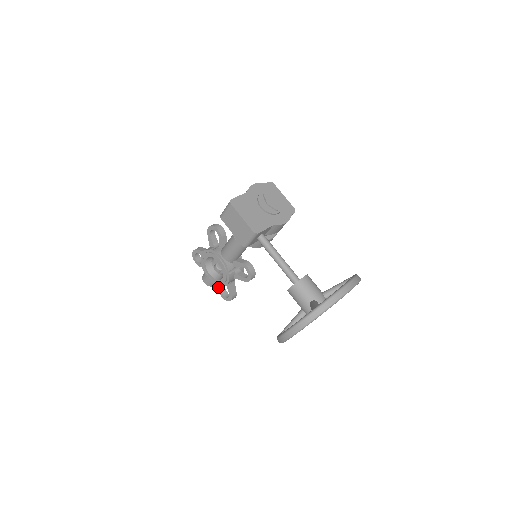
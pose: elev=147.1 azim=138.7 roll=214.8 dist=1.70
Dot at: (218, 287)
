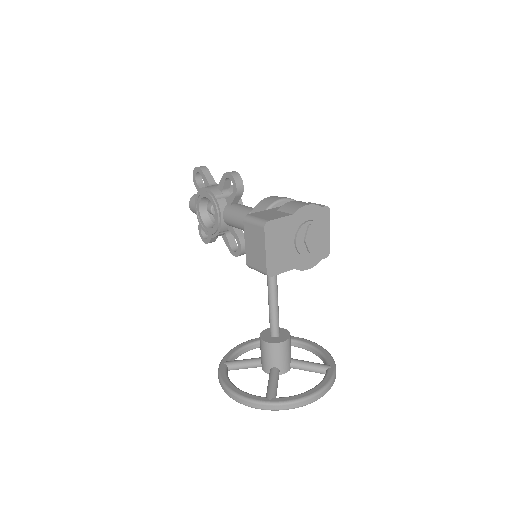
Dot at: occluded
